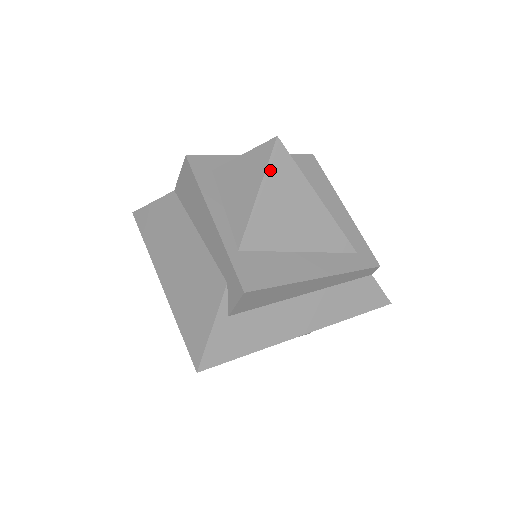
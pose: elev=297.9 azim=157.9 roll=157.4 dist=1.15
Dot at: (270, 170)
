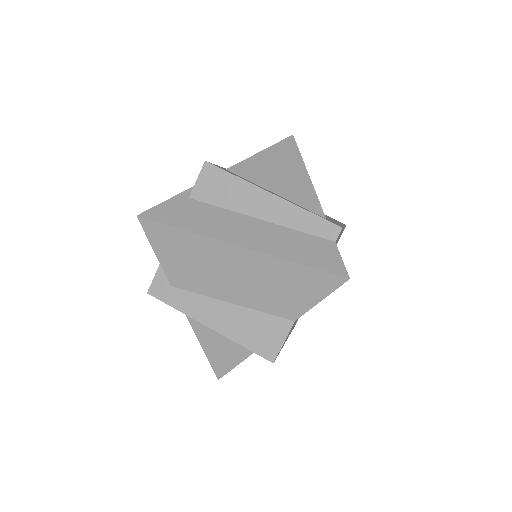
Dot at: (278, 146)
